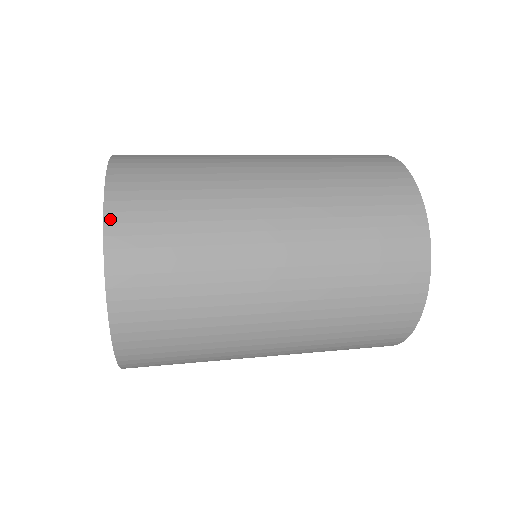
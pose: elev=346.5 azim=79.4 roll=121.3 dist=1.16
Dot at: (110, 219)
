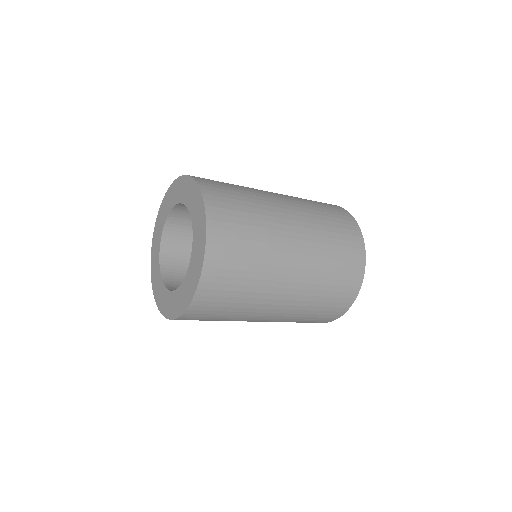
Dot at: occluded
